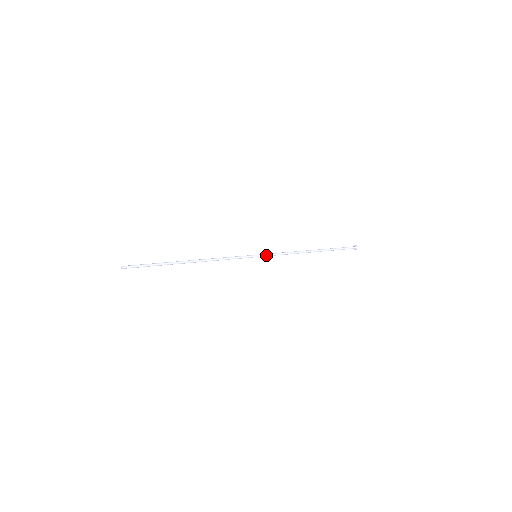
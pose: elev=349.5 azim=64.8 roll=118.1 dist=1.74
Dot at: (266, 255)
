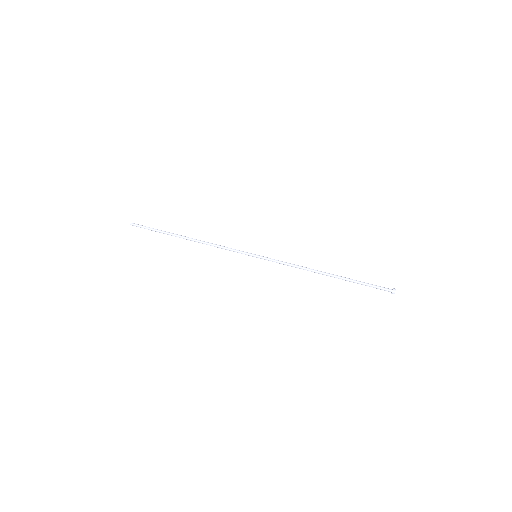
Dot at: (267, 258)
